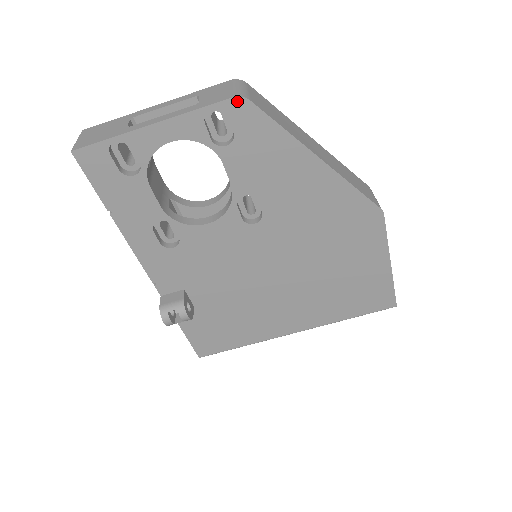
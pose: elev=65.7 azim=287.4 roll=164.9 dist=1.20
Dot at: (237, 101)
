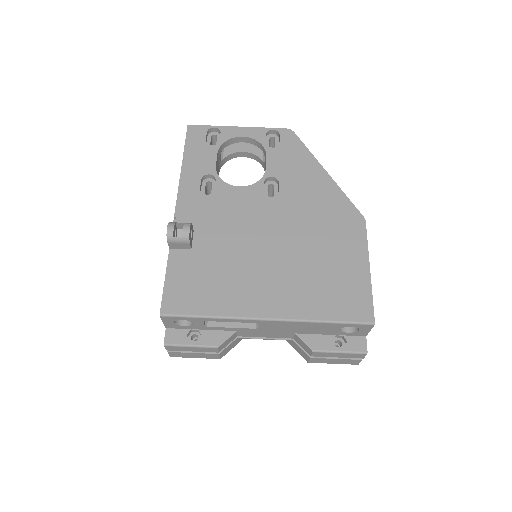
Dot at: (287, 131)
